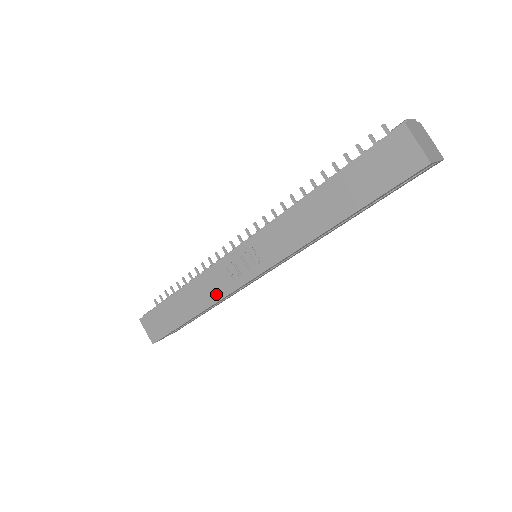
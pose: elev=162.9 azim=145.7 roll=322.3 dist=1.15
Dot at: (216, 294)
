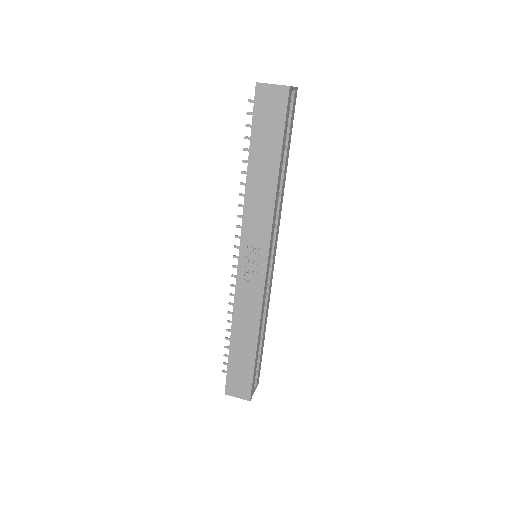
Dot at: (255, 306)
